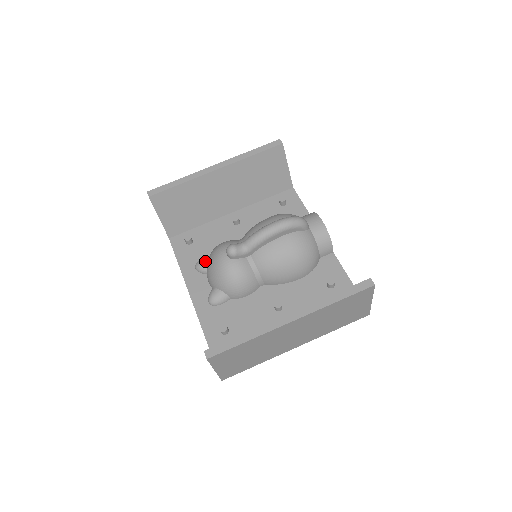
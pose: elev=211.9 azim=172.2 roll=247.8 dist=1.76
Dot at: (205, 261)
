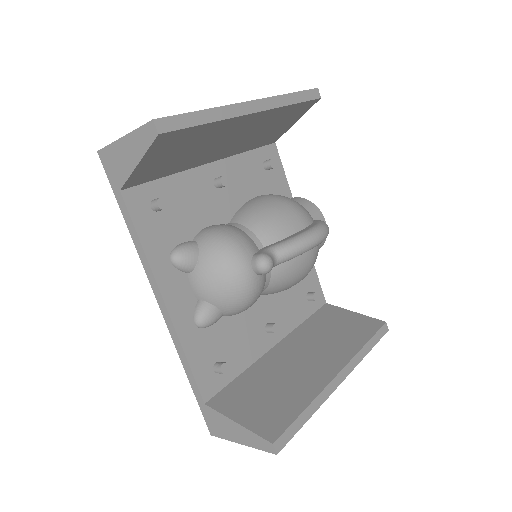
Dot at: (195, 256)
